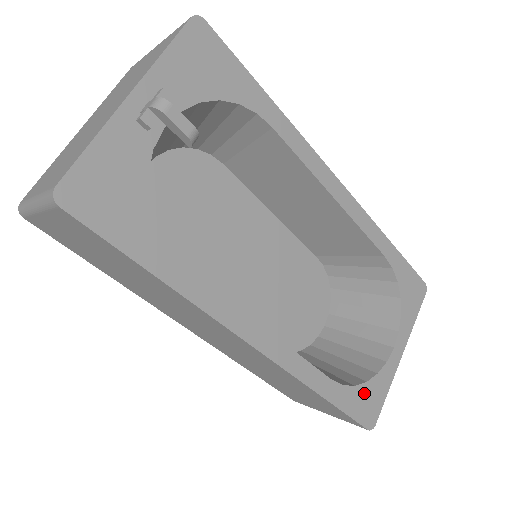
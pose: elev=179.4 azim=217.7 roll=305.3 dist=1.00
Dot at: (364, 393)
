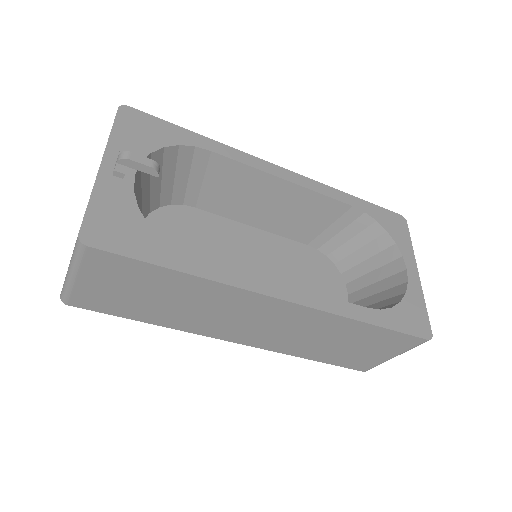
Dot at: (404, 311)
